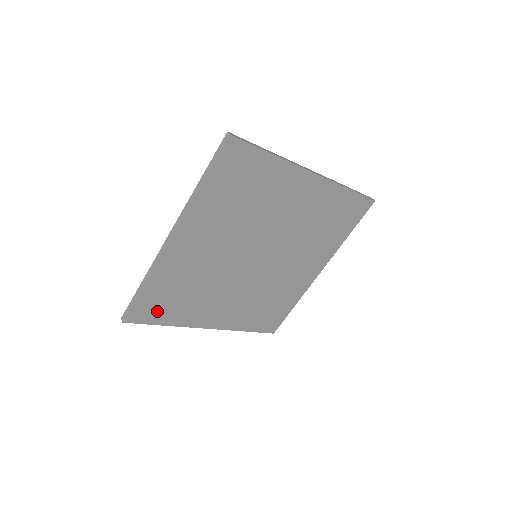
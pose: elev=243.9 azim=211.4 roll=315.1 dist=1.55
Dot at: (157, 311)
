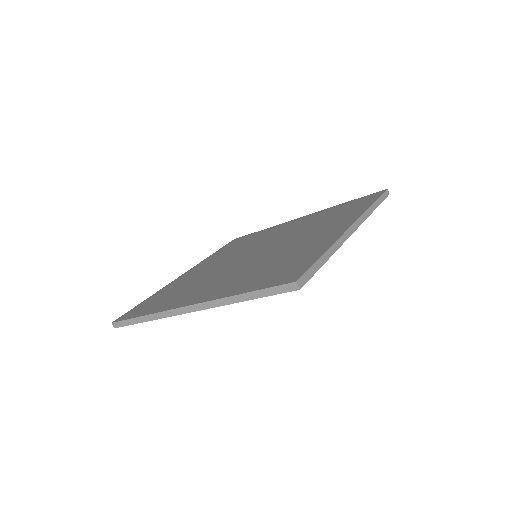
Dot at: occluded
